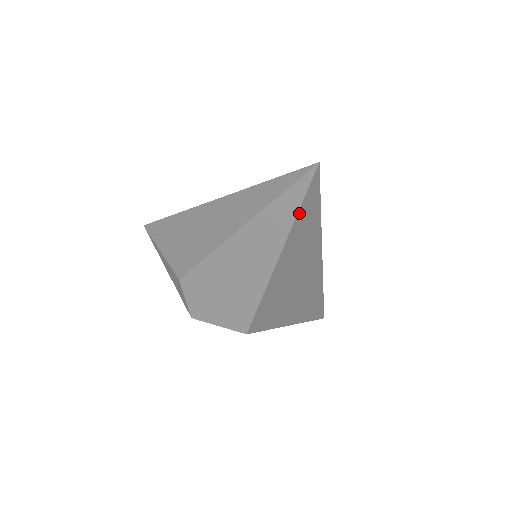
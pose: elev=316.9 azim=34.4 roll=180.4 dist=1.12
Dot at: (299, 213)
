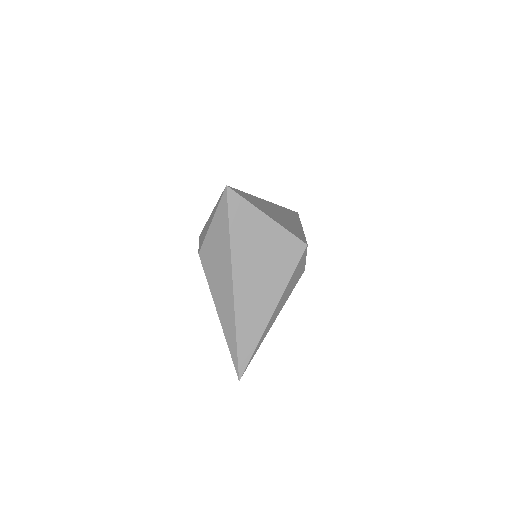
Dot at: occluded
